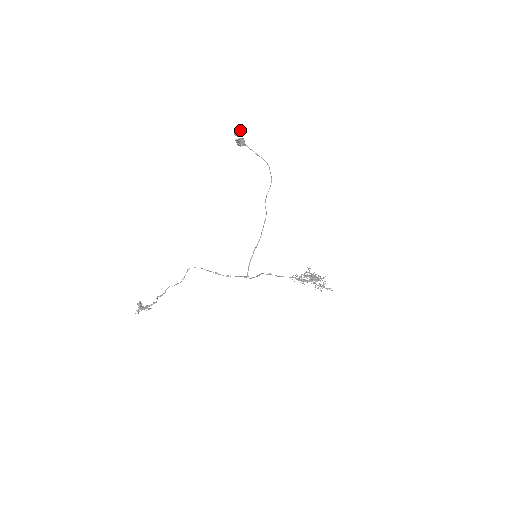
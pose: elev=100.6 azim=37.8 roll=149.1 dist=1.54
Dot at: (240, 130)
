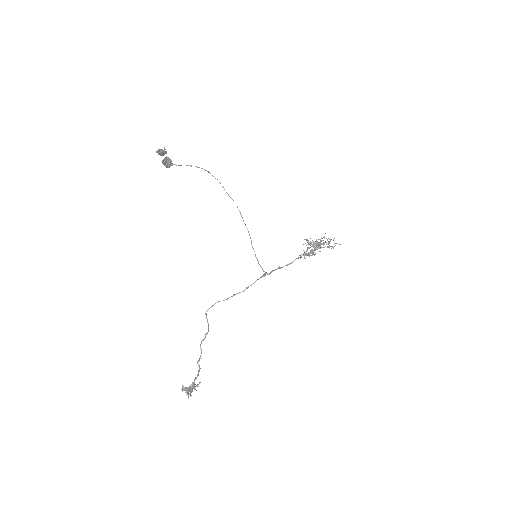
Dot at: (160, 149)
